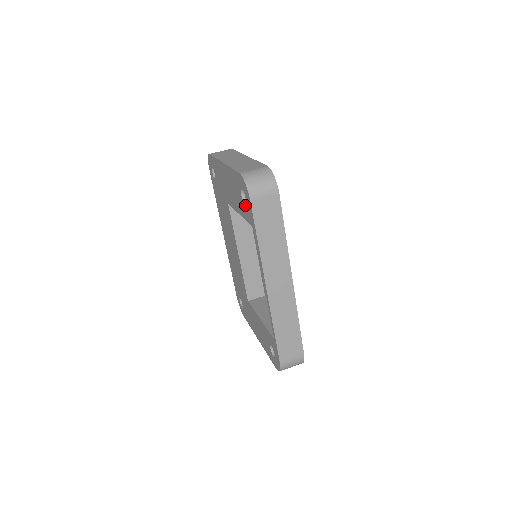
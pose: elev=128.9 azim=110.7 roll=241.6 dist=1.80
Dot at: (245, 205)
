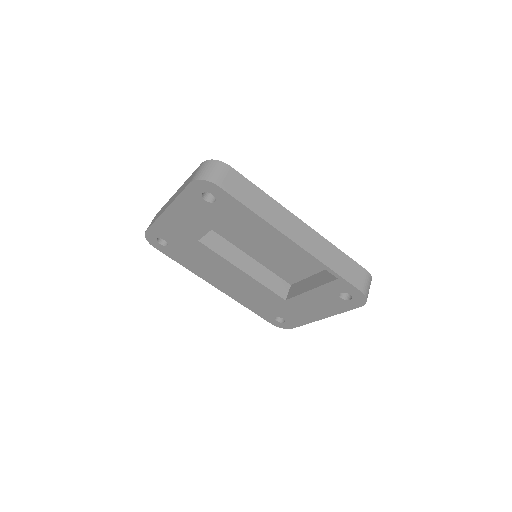
Dot at: (217, 202)
